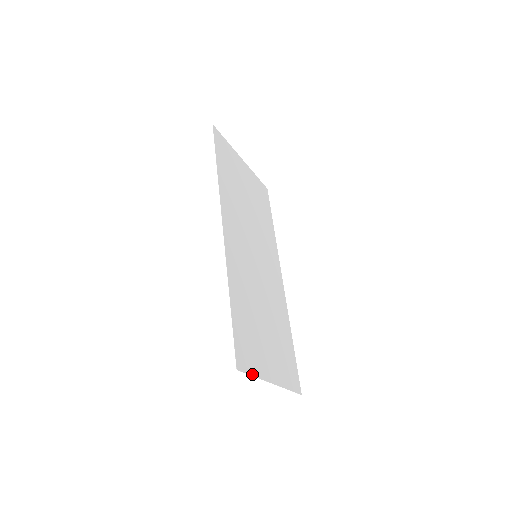
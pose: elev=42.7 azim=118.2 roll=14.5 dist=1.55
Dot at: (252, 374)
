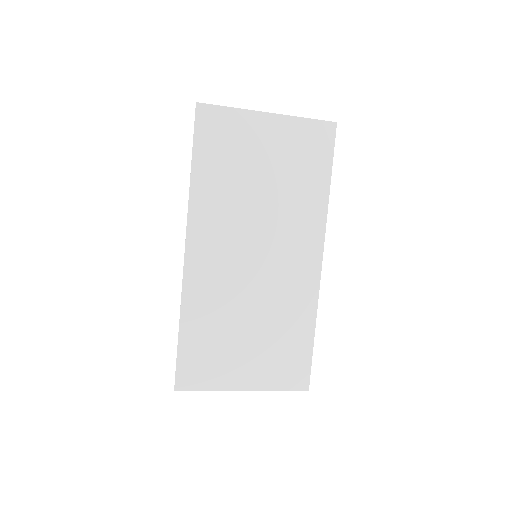
Dot at: (202, 389)
